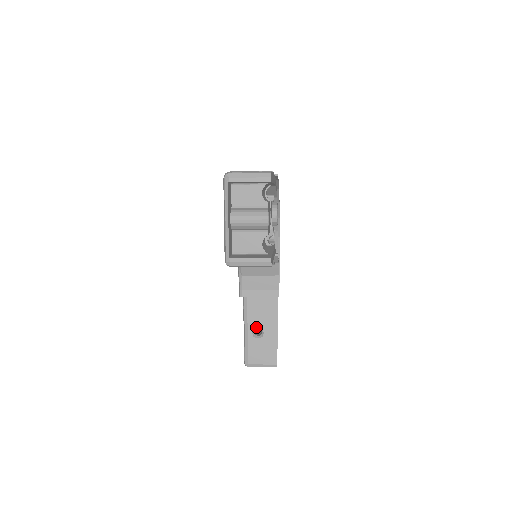
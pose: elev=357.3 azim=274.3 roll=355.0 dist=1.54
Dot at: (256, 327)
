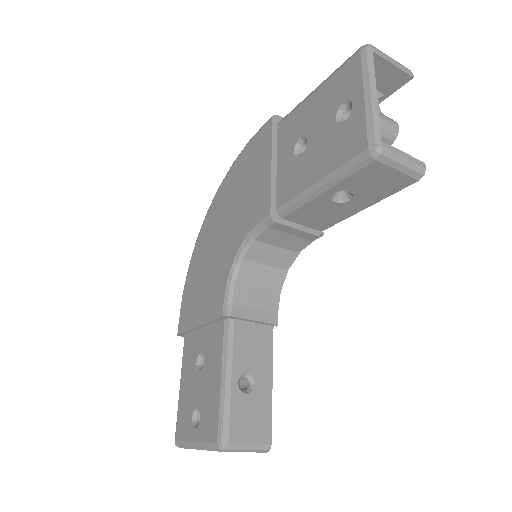
Dot at: (244, 372)
